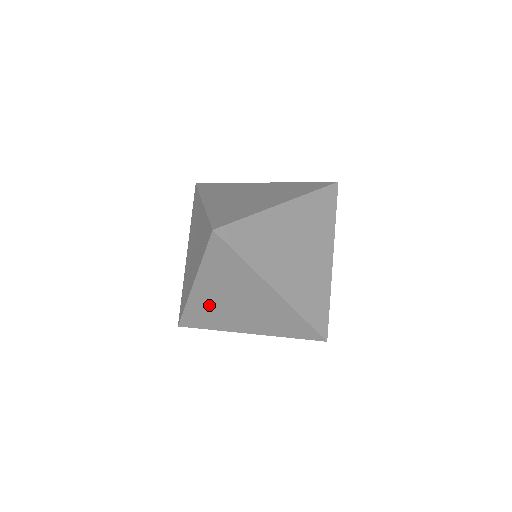
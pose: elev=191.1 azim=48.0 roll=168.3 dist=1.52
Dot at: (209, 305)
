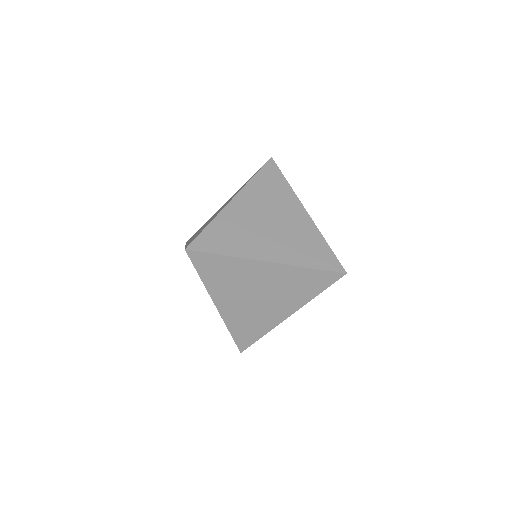
Dot at: occluded
